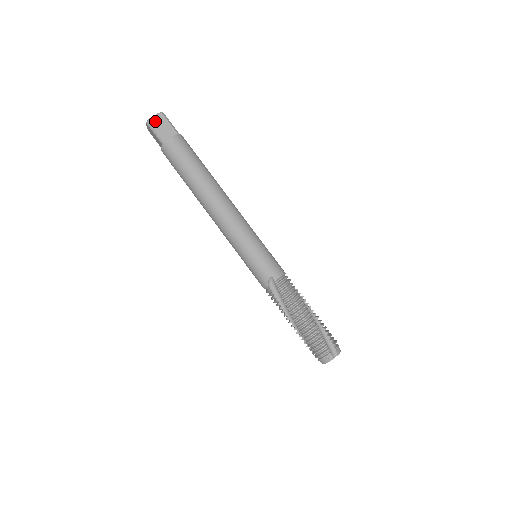
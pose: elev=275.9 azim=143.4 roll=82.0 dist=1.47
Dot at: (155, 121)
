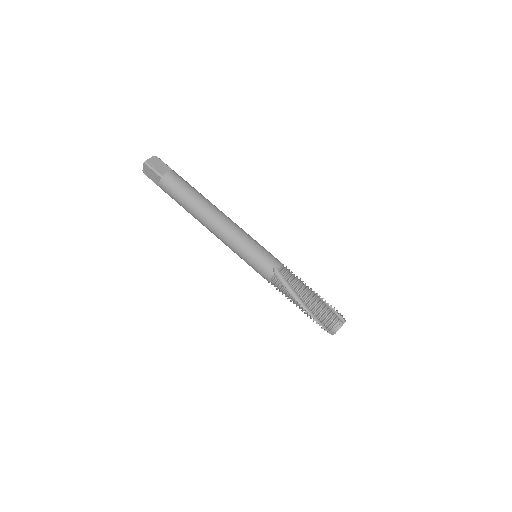
Dot at: (152, 161)
